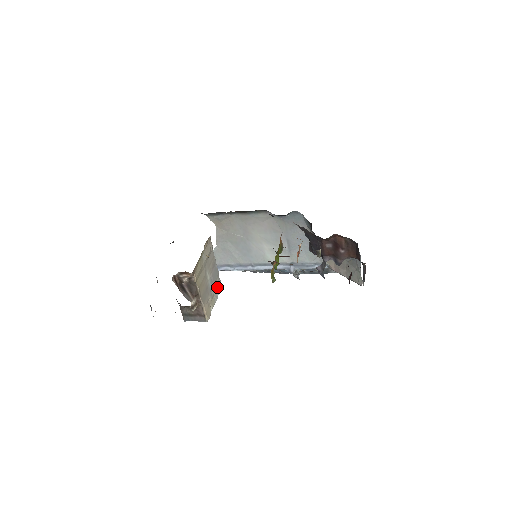
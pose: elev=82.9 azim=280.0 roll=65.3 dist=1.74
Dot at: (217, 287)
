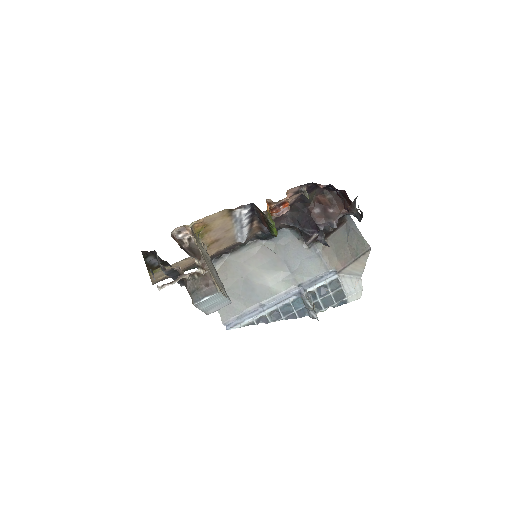
Dot at: occluded
